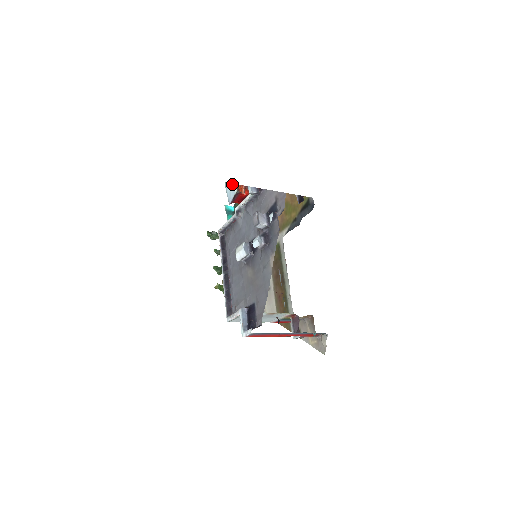
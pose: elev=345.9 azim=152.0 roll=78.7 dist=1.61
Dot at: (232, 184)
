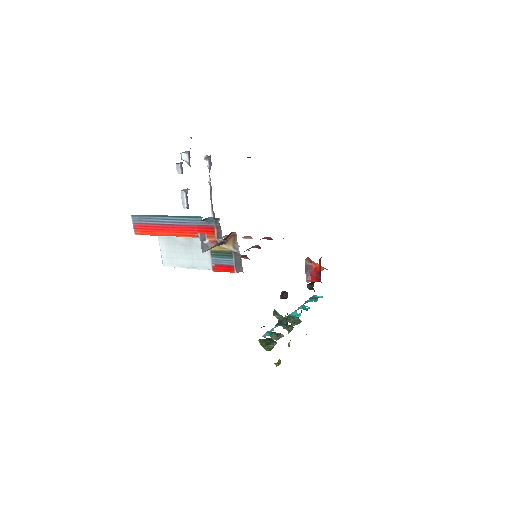
Dot at: occluded
